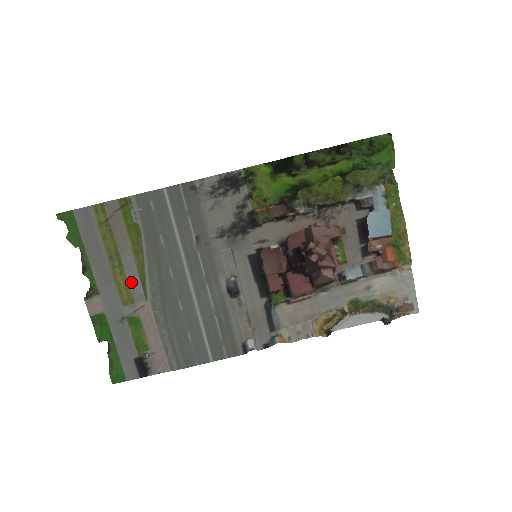
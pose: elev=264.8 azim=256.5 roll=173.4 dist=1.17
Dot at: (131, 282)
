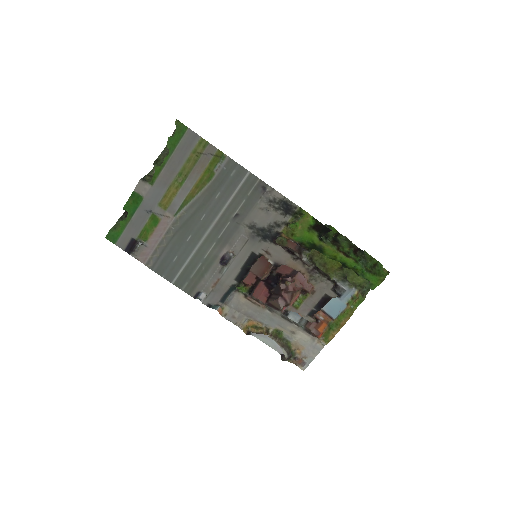
Dot at: (177, 198)
